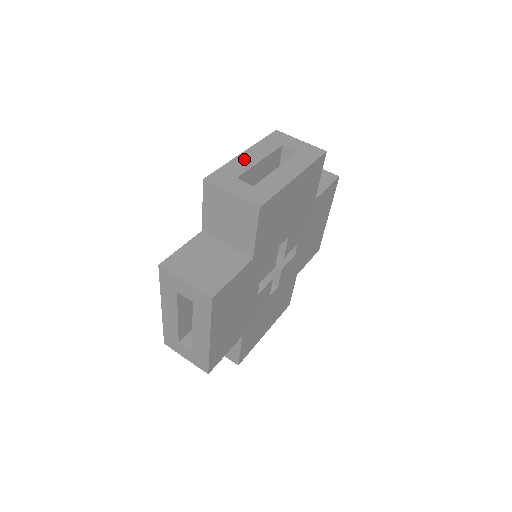
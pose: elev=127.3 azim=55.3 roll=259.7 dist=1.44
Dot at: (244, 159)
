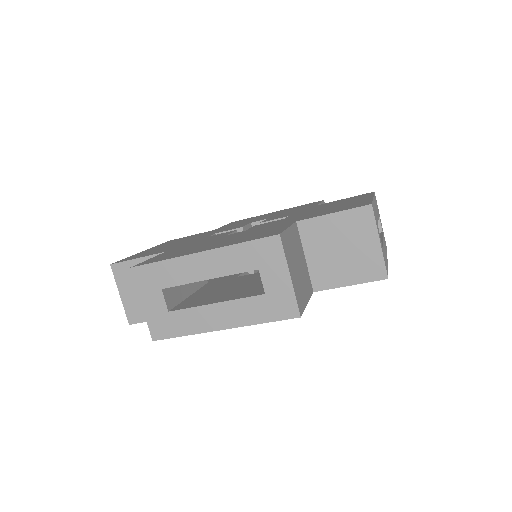
Dot at: (192, 265)
